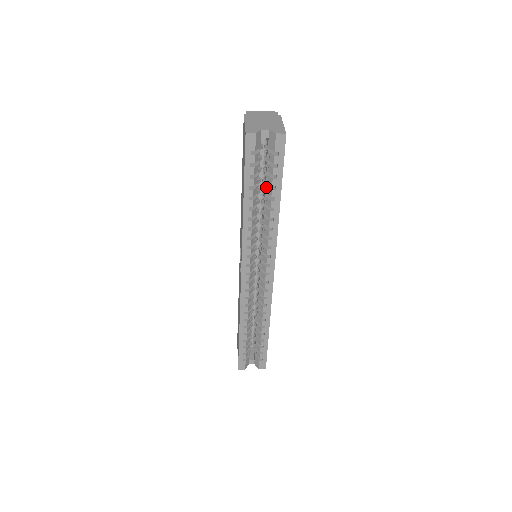
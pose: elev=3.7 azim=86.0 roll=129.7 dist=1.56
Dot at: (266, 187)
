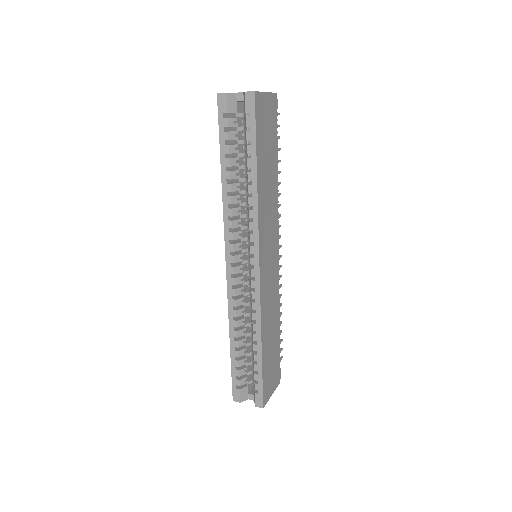
Dot at: (246, 158)
